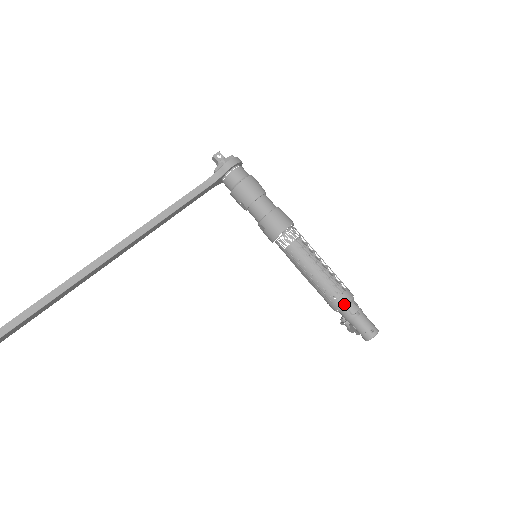
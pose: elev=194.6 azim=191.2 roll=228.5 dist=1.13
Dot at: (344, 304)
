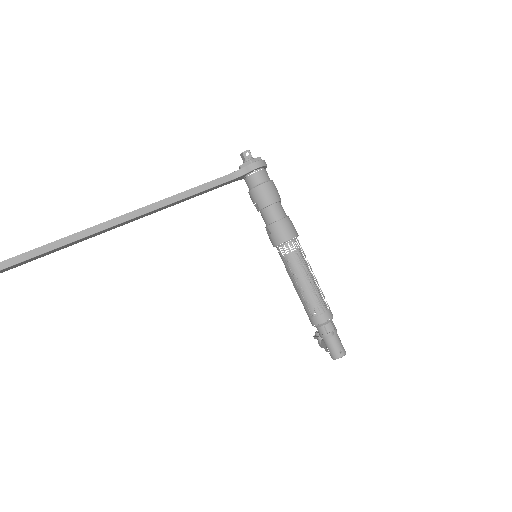
Dot at: (323, 321)
